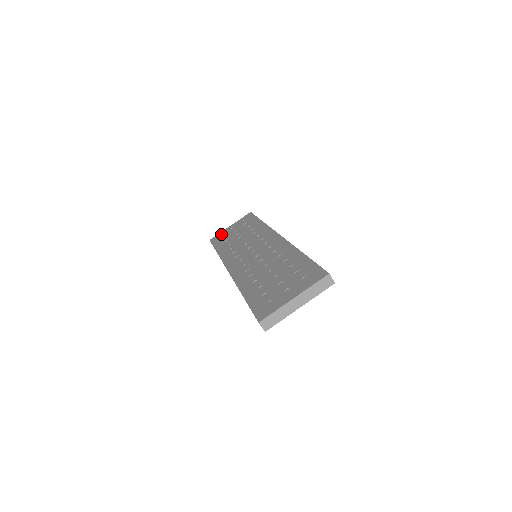
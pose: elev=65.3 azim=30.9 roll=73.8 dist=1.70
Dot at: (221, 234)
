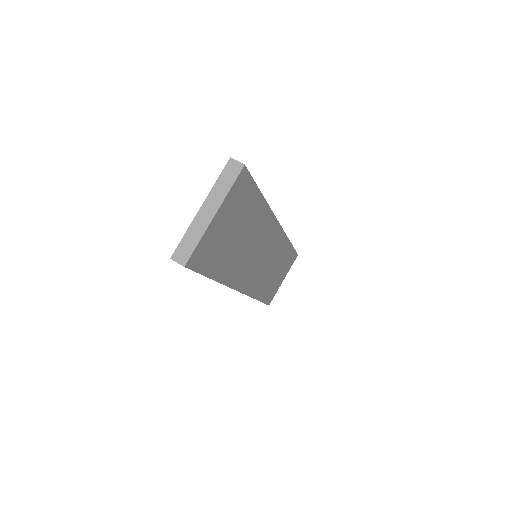
Dot at: occluded
